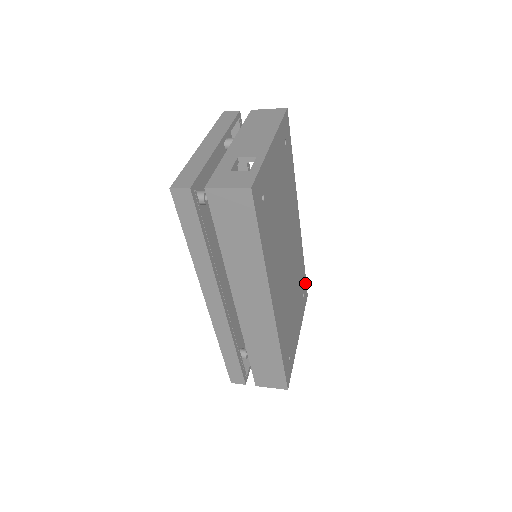
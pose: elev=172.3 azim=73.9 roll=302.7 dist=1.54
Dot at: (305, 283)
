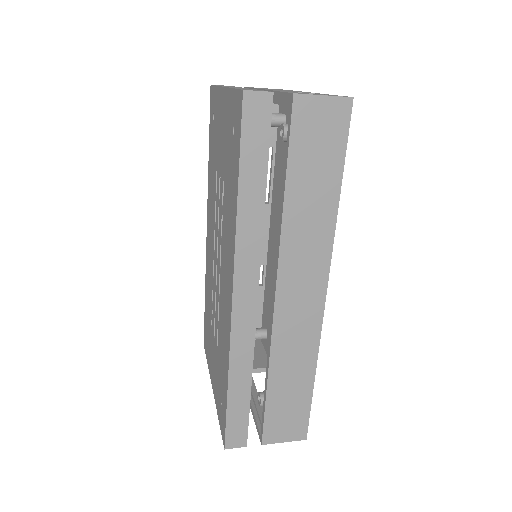
Dot at: occluded
